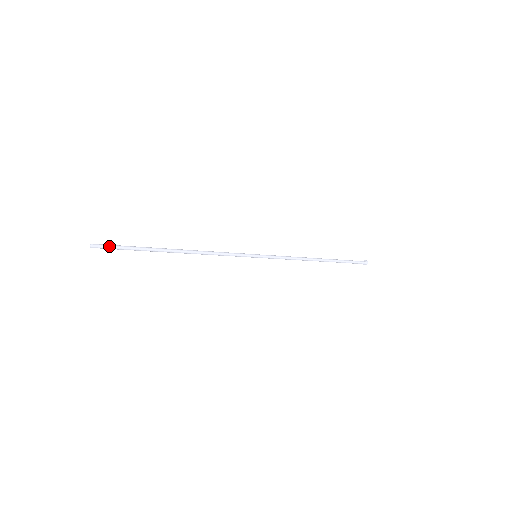
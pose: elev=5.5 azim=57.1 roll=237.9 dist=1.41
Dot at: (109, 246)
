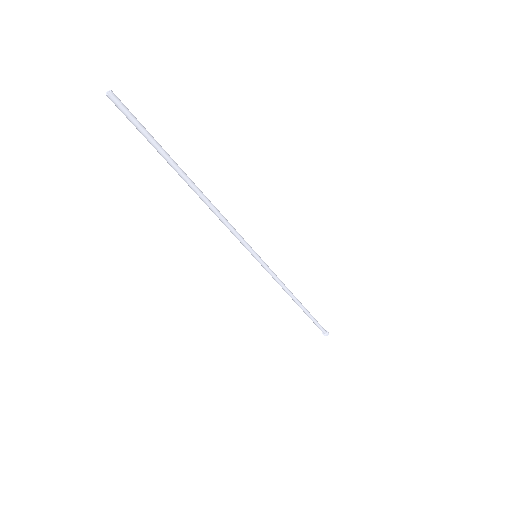
Dot at: (130, 114)
